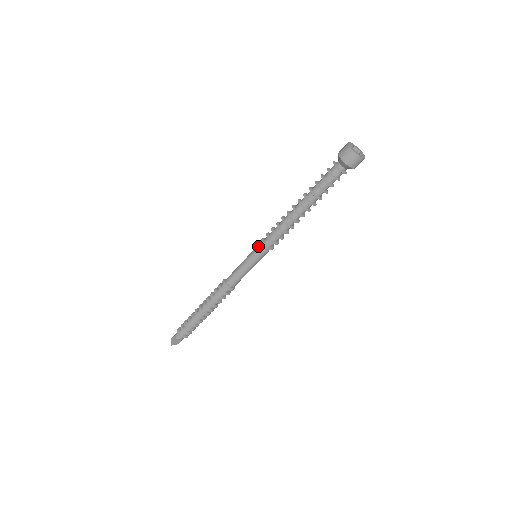
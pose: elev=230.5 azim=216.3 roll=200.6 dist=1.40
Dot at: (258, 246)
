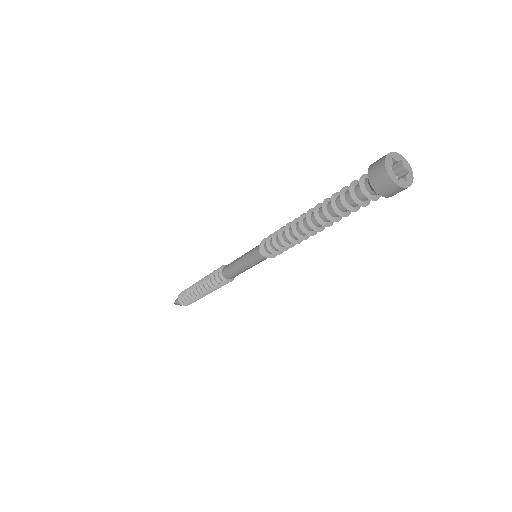
Dot at: (258, 255)
